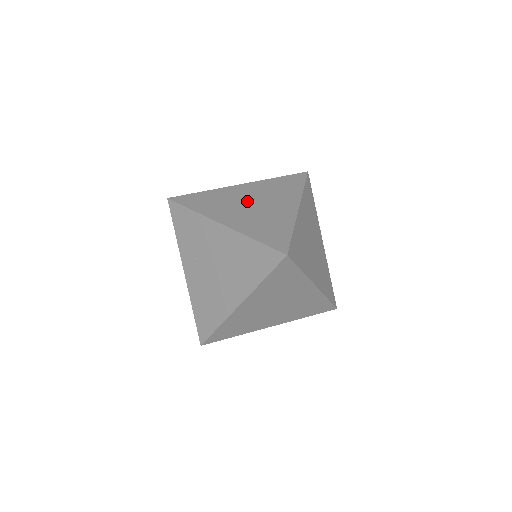
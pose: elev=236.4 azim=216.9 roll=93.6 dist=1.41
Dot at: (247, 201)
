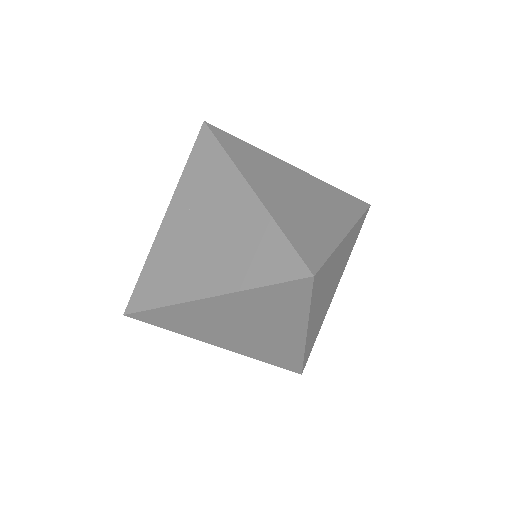
Dot at: (293, 186)
